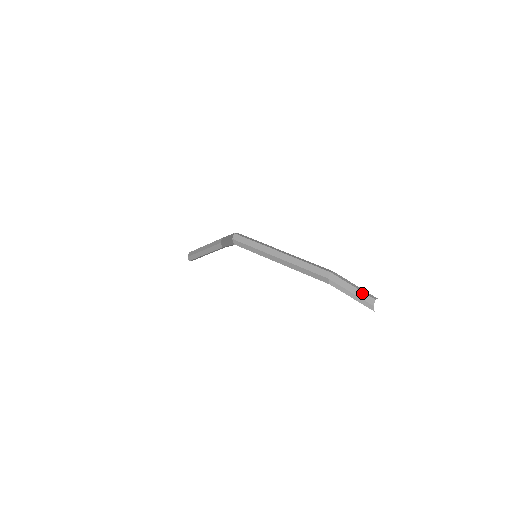
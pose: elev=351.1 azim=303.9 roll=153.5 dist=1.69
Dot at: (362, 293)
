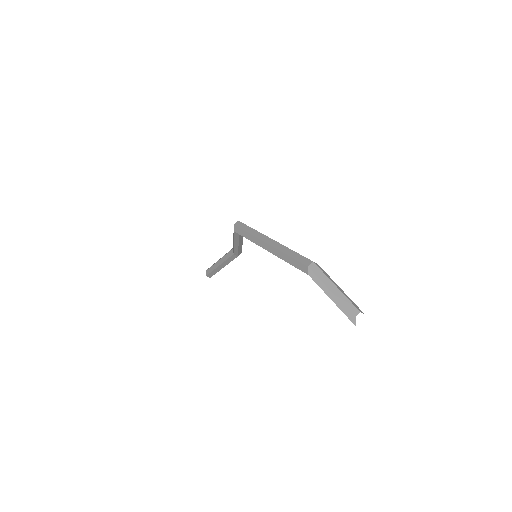
Dot at: (345, 298)
